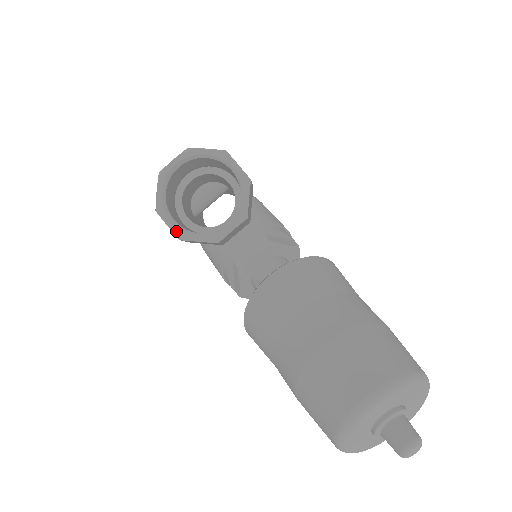
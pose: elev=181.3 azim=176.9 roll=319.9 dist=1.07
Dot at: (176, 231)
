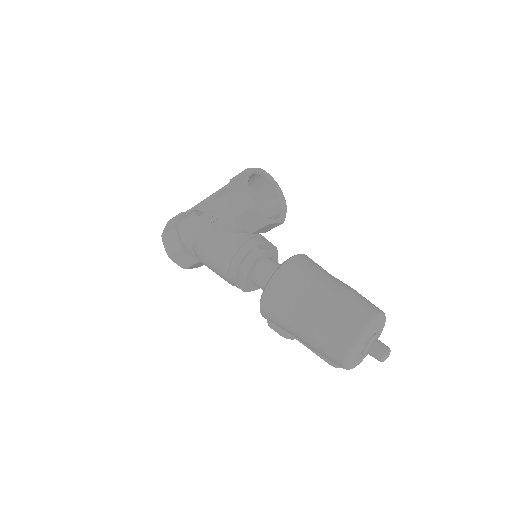
Dot at: (252, 201)
